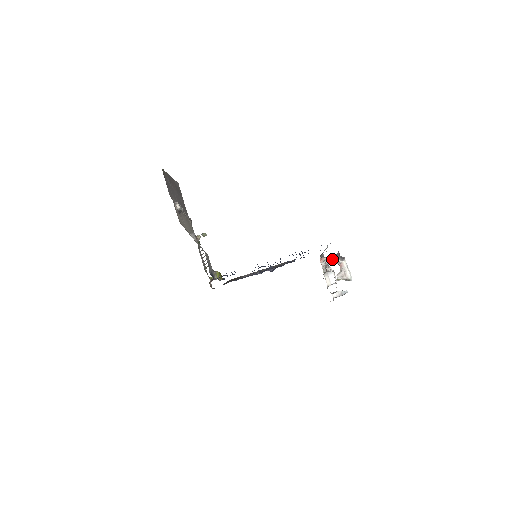
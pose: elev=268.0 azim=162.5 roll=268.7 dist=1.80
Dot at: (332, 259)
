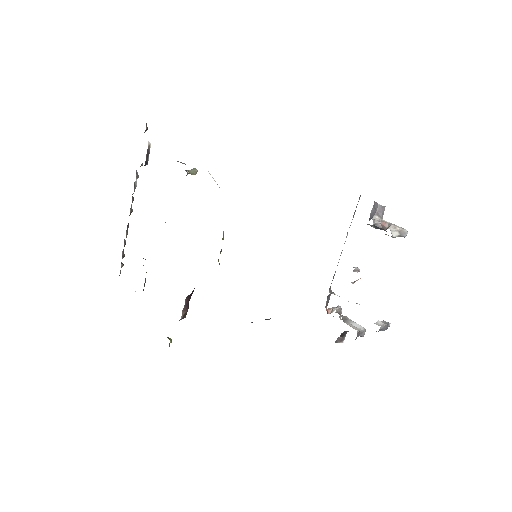
Dot at: occluded
